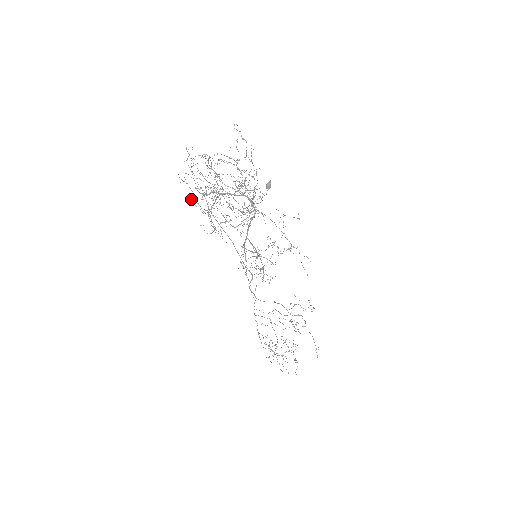
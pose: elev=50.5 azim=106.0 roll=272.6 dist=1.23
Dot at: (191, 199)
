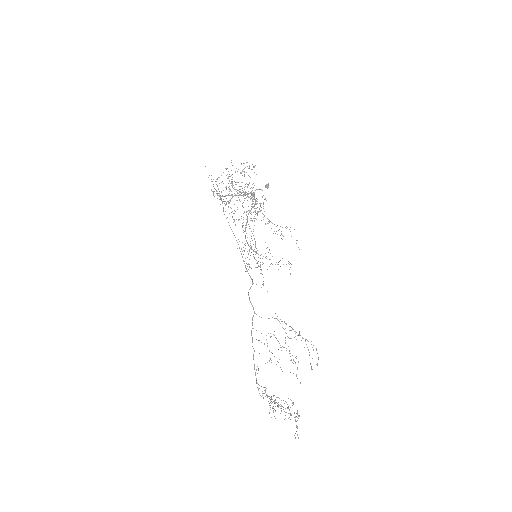
Dot at: occluded
